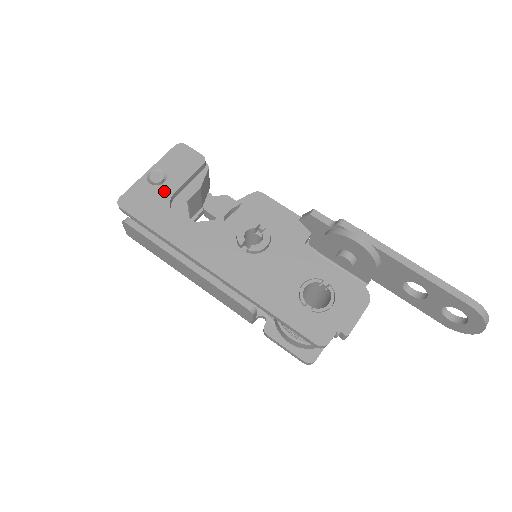
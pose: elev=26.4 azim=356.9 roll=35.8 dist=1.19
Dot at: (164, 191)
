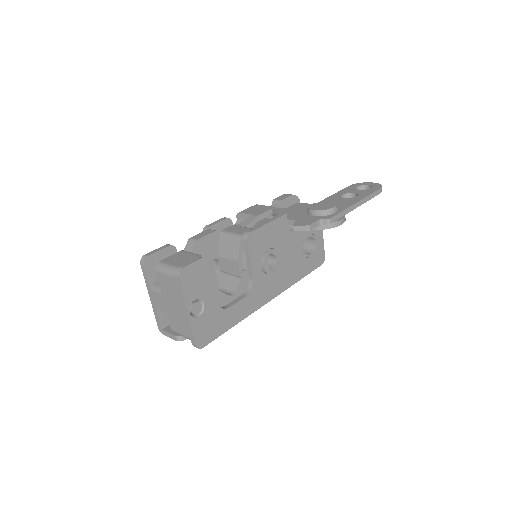
Dot at: (210, 308)
